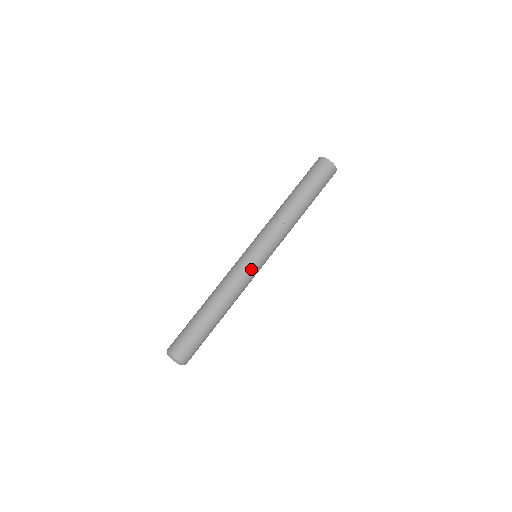
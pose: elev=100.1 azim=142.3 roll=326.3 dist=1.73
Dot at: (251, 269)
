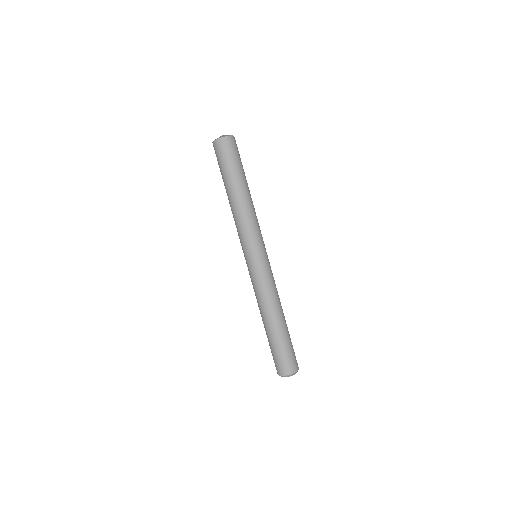
Dot at: (261, 271)
